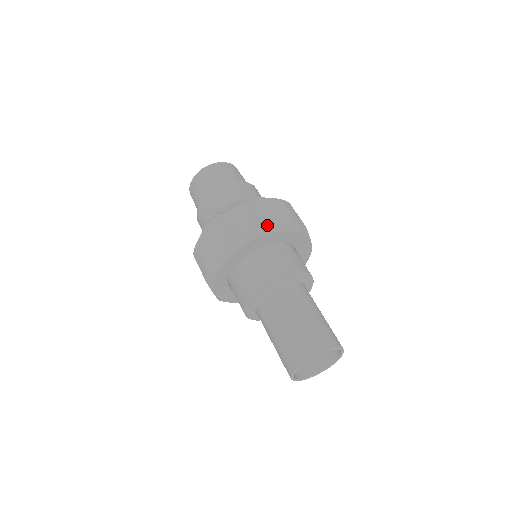
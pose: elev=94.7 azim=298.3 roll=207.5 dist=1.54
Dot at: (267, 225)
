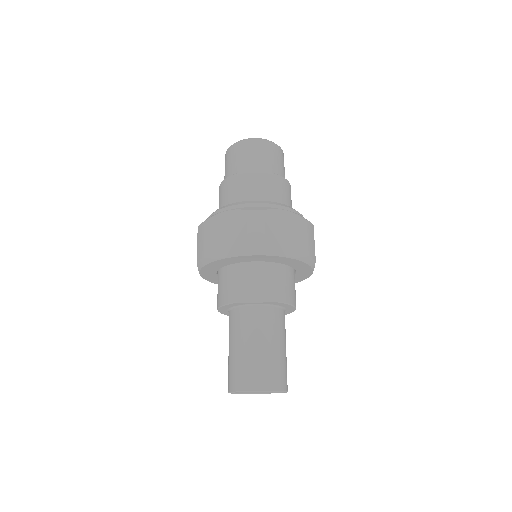
Dot at: (280, 245)
